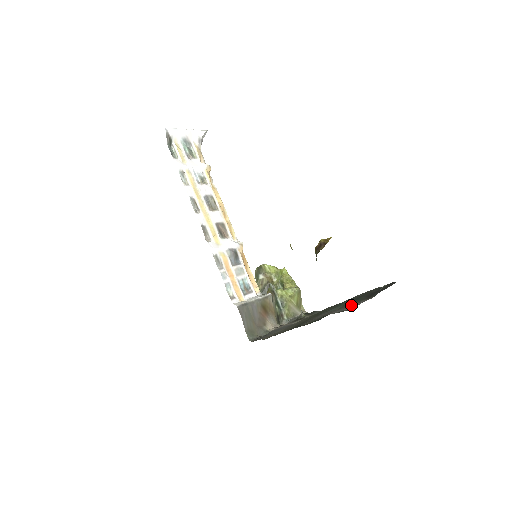
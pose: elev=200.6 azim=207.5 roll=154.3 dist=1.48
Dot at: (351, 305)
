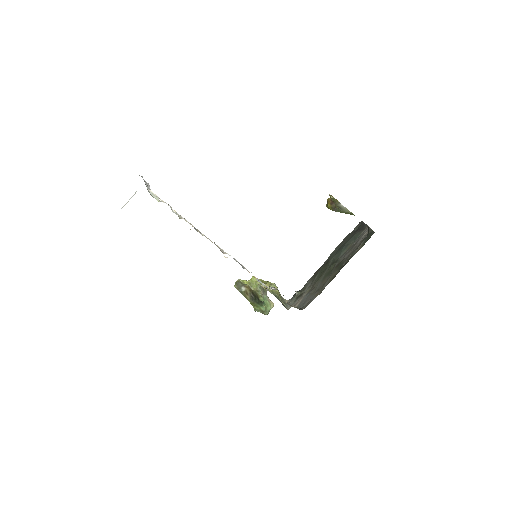
Dot at: (359, 237)
